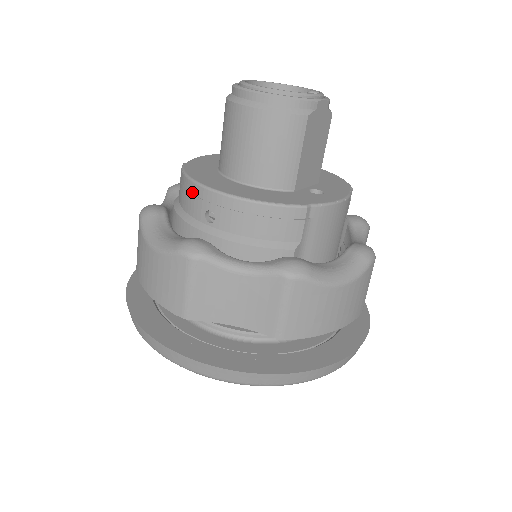
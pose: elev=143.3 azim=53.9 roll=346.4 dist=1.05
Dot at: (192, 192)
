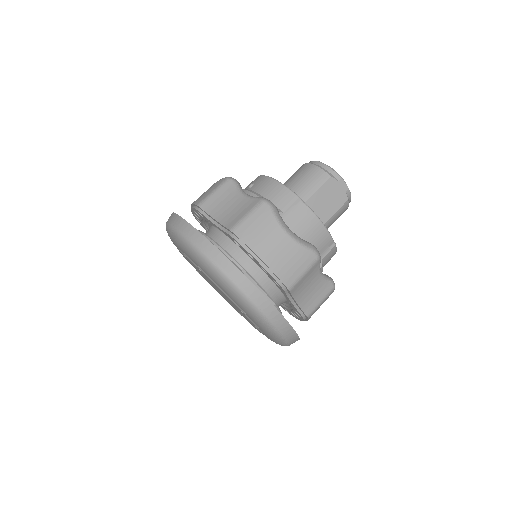
Dot at: occluded
